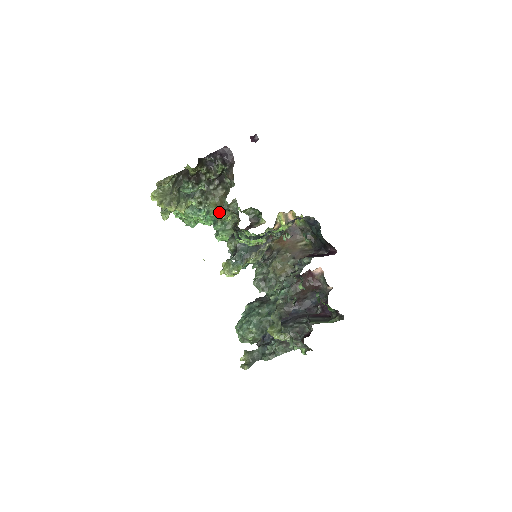
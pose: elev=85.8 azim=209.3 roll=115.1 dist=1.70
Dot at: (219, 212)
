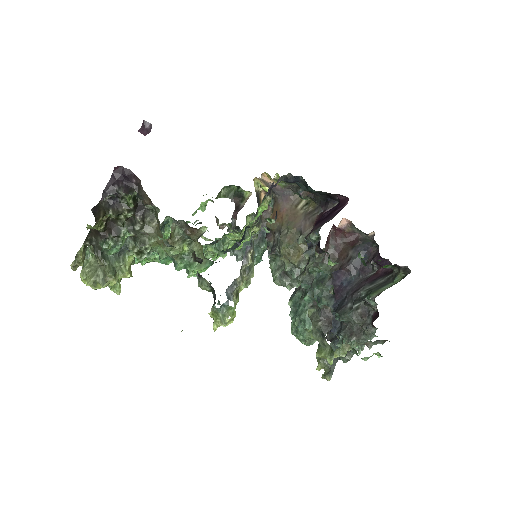
Dot at: (167, 250)
